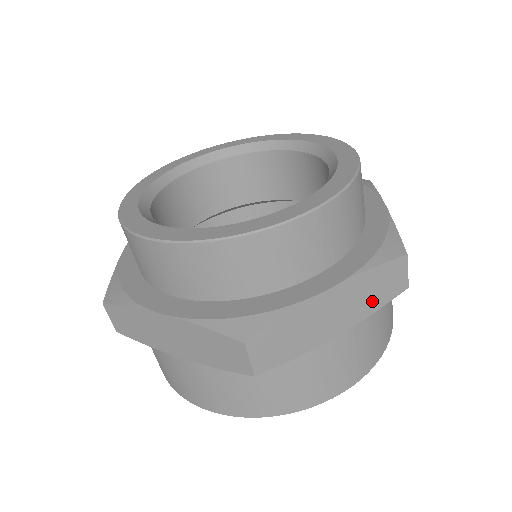
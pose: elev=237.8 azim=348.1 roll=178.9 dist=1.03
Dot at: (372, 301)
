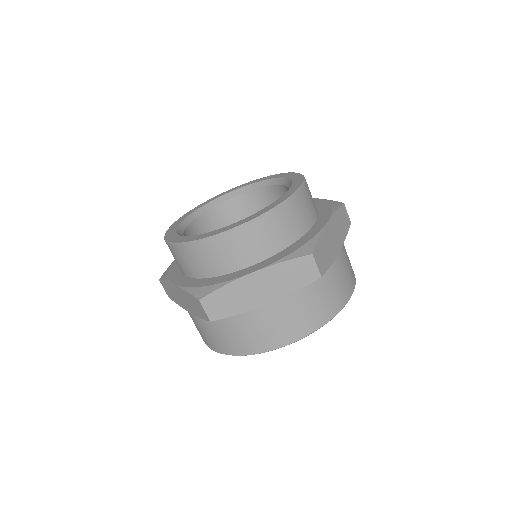
Dot at: (343, 231)
